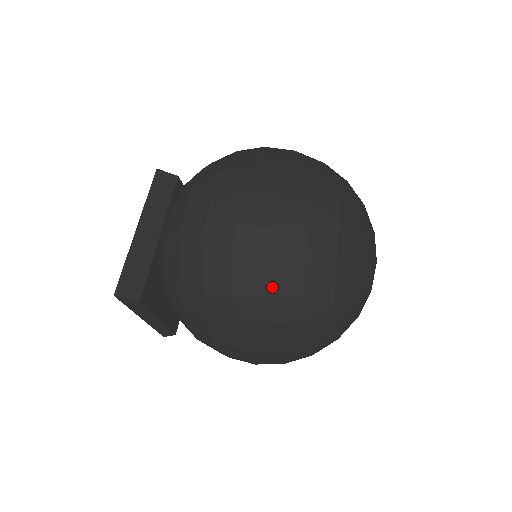
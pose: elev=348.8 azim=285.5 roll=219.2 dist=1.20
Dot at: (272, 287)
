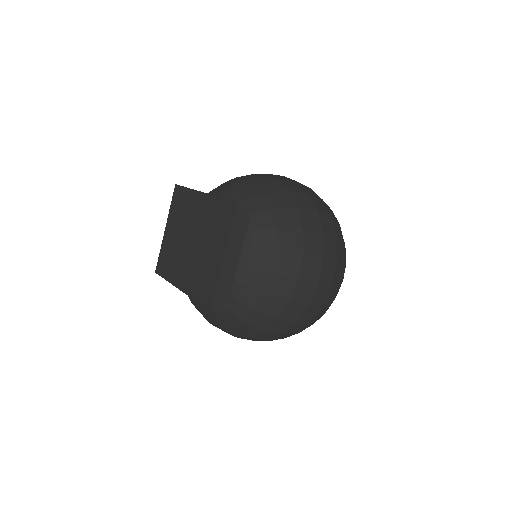
Dot at: (330, 213)
